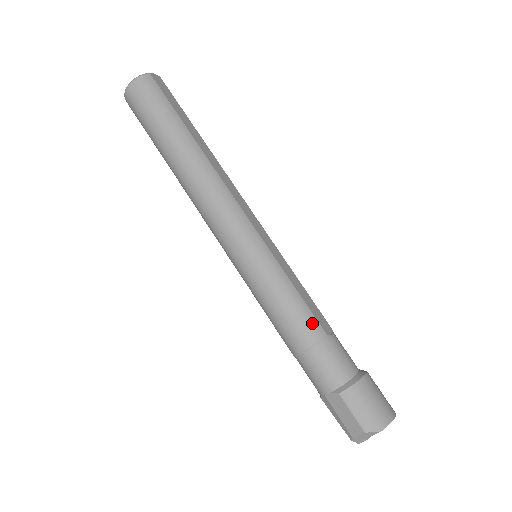
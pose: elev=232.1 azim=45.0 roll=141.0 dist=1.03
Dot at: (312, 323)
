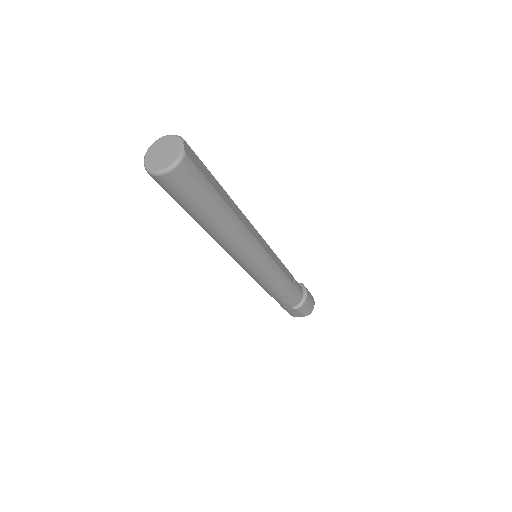
Dot at: (290, 286)
